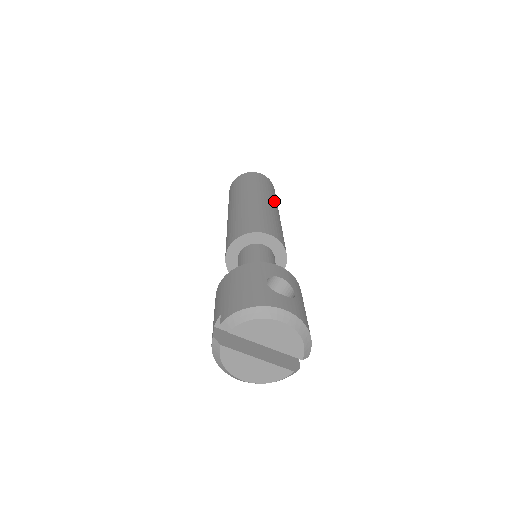
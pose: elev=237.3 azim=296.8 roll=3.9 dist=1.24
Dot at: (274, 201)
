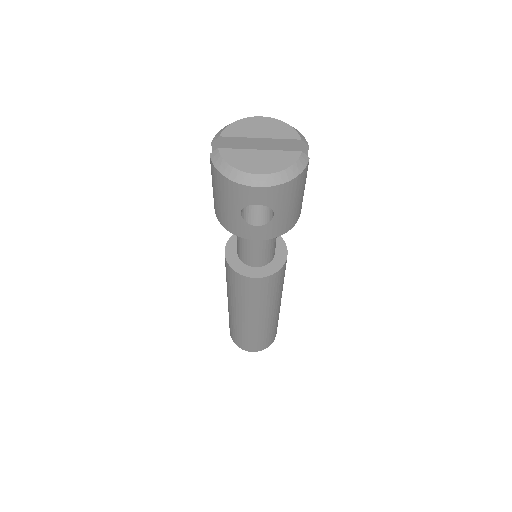
Dot at: occluded
